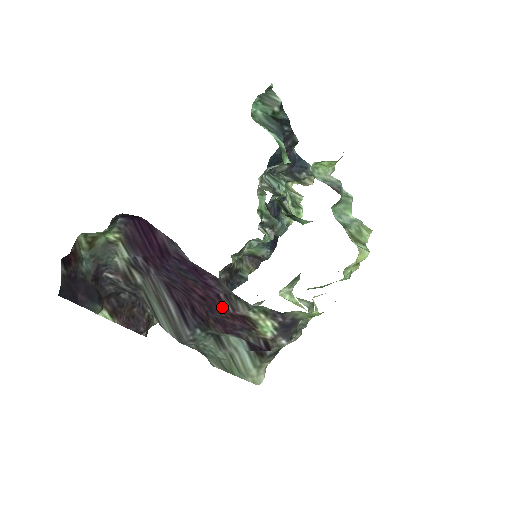
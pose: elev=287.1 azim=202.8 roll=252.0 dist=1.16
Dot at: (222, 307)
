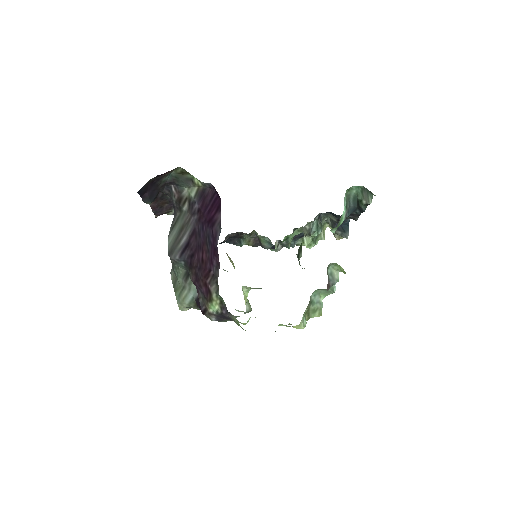
Dot at: (206, 275)
